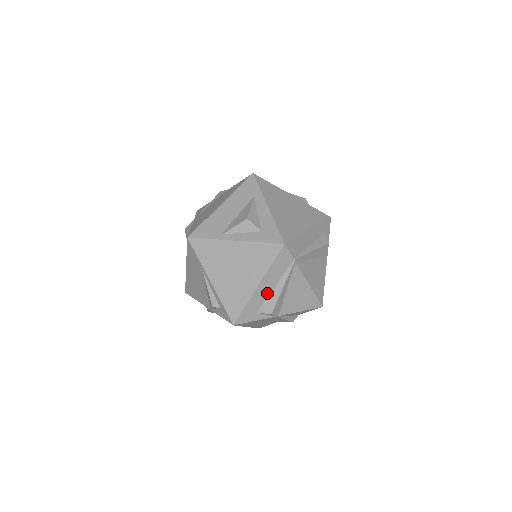
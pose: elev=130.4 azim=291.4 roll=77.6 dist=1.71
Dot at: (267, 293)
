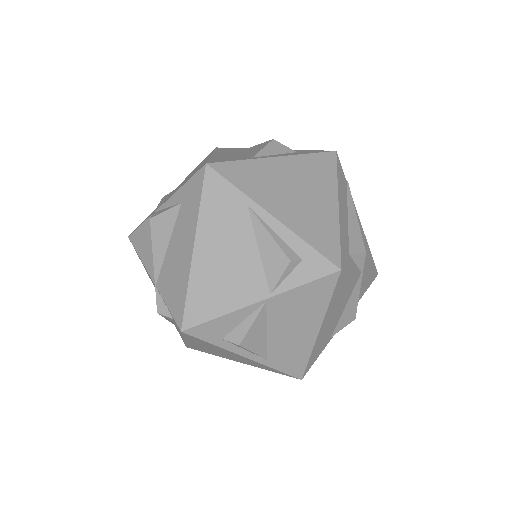
Dot at: (346, 223)
